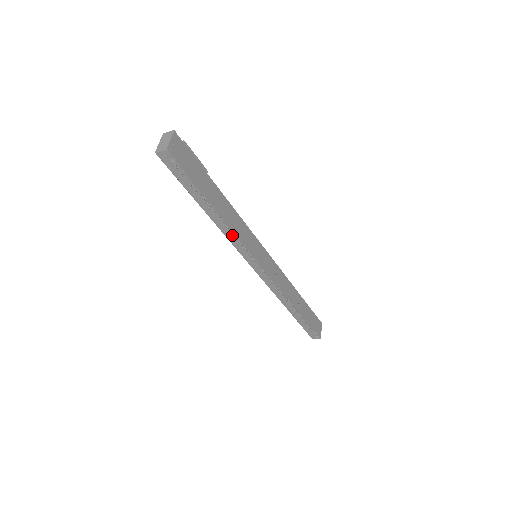
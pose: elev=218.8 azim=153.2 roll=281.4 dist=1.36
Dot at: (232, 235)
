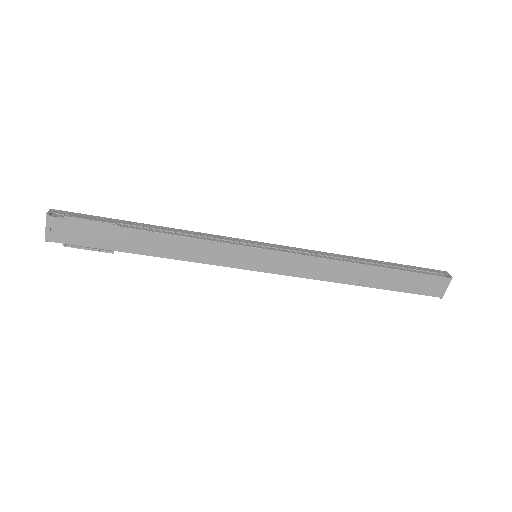
Dot at: occluded
